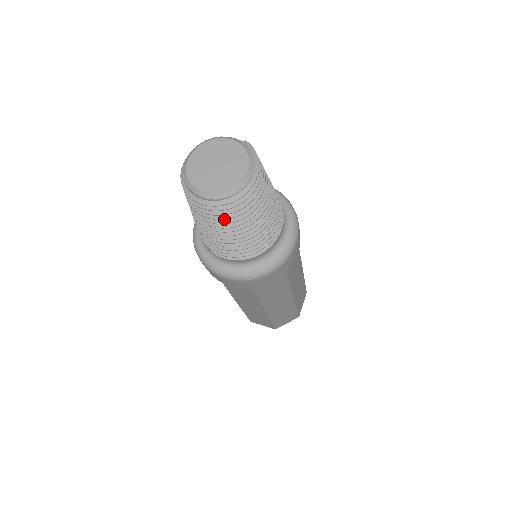
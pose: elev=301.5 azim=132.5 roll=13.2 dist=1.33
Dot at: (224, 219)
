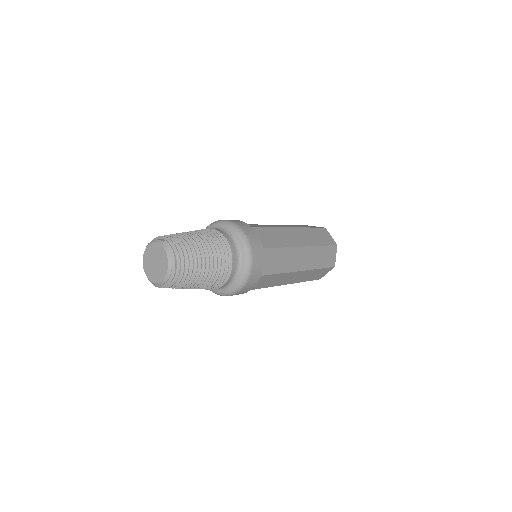
Dot at: occluded
